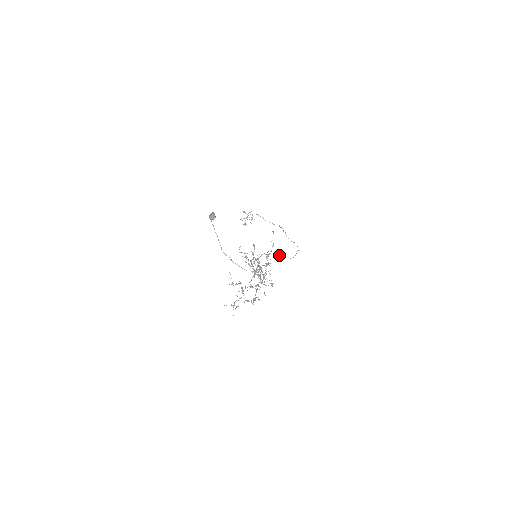
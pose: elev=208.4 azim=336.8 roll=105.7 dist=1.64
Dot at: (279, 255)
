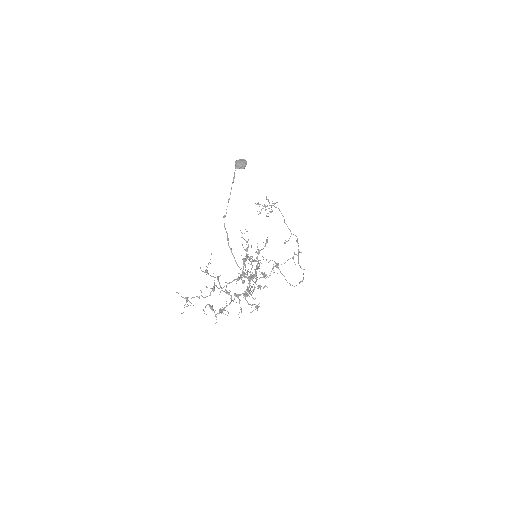
Dot at: occluded
